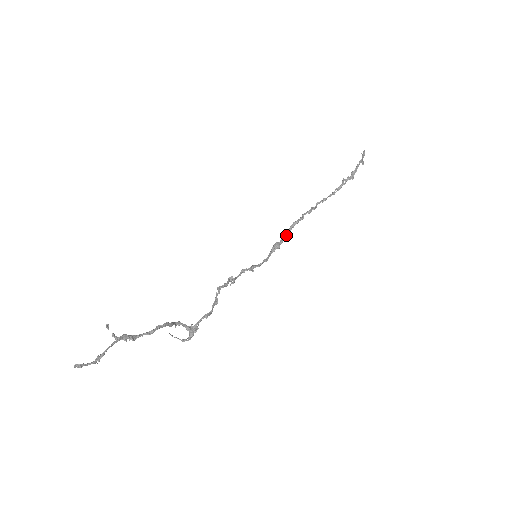
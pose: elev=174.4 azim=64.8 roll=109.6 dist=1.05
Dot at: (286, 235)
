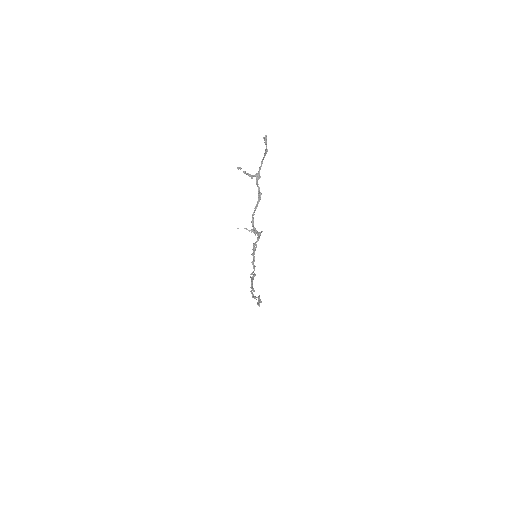
Dot at: (253, 278)
